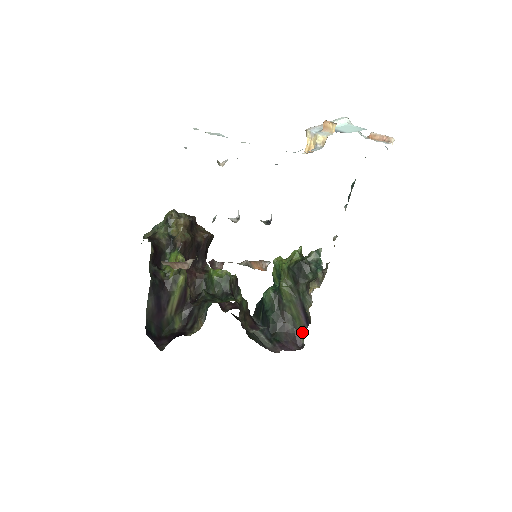
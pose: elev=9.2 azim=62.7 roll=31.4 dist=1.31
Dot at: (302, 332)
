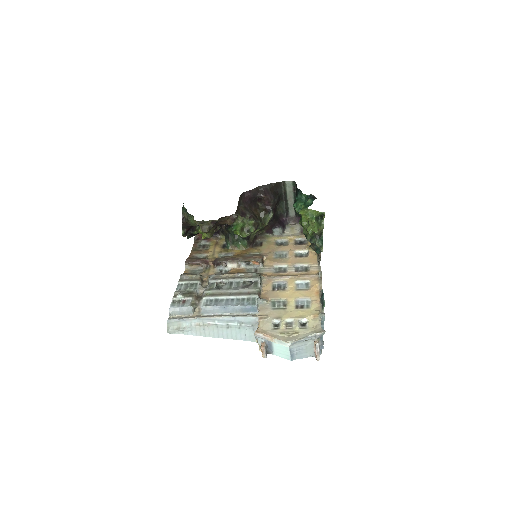
Dot at: occluded
